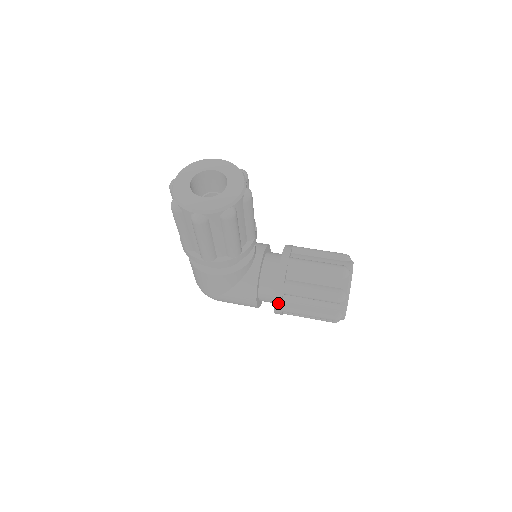
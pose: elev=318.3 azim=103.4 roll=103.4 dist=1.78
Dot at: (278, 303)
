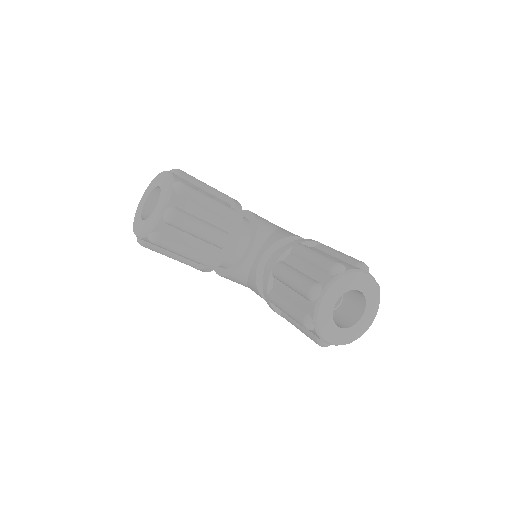
Dot at: (274, 311)
